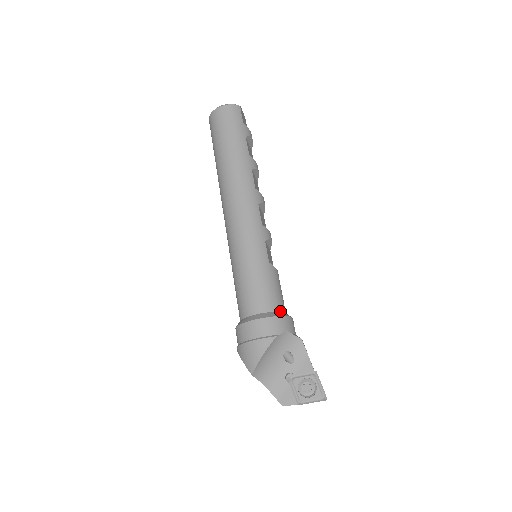
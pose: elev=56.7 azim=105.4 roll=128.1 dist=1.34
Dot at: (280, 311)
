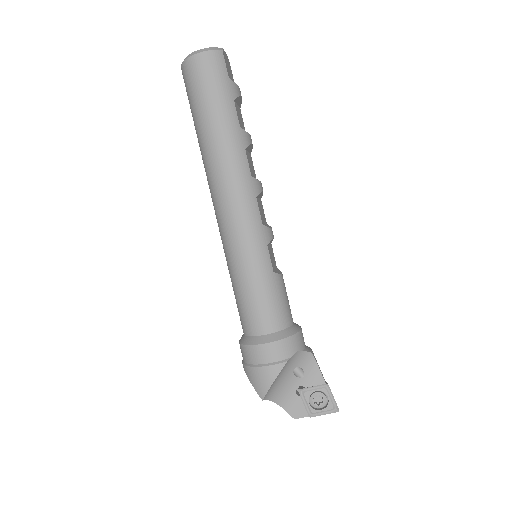
Dot at: (288, 327)
